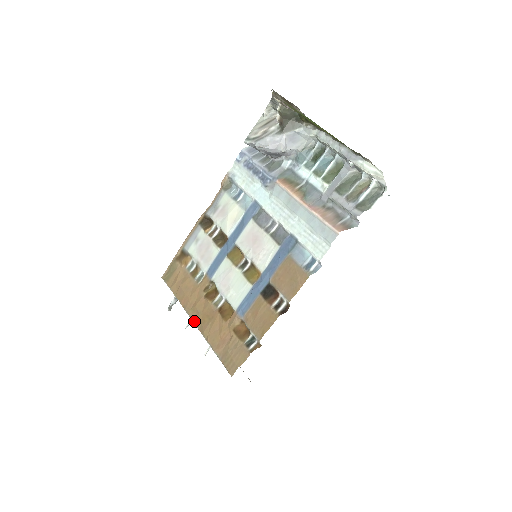
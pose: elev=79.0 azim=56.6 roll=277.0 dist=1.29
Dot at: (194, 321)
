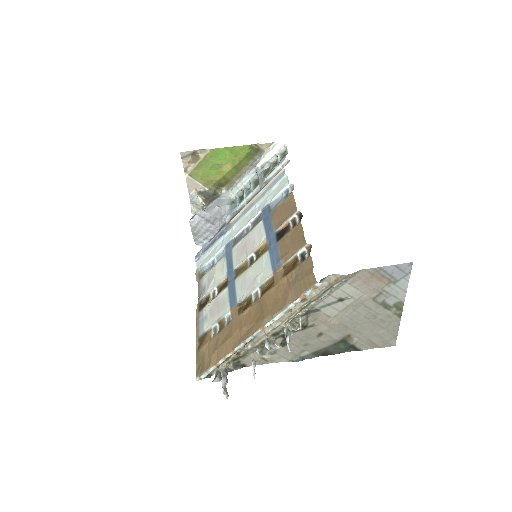
Dot at: (251, 334)
